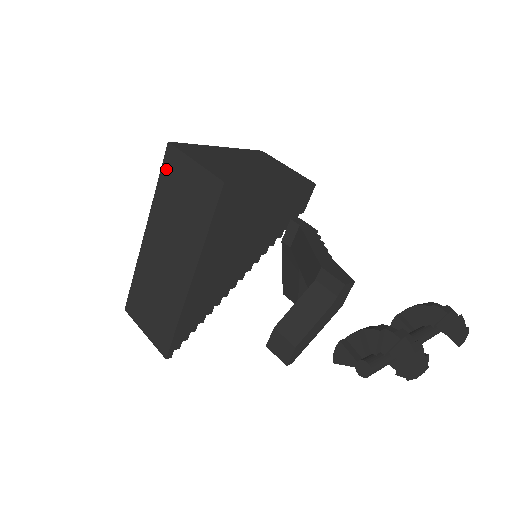
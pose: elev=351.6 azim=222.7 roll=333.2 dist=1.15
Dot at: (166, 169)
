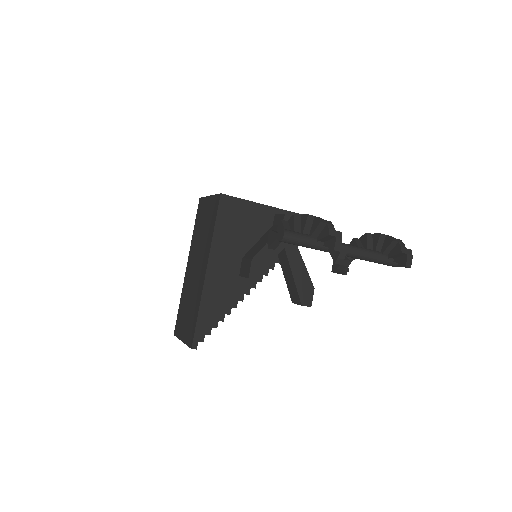
Dot at: (198, 214)
